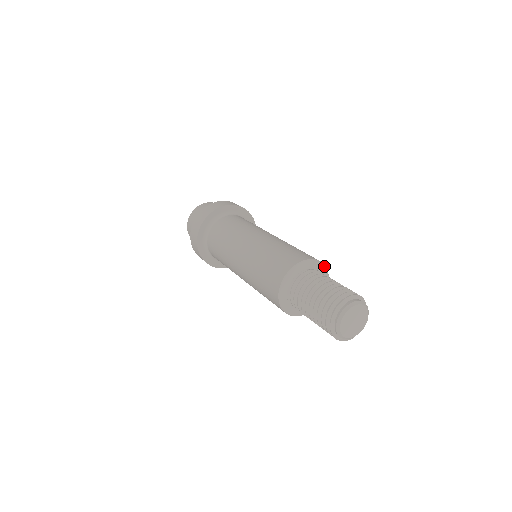
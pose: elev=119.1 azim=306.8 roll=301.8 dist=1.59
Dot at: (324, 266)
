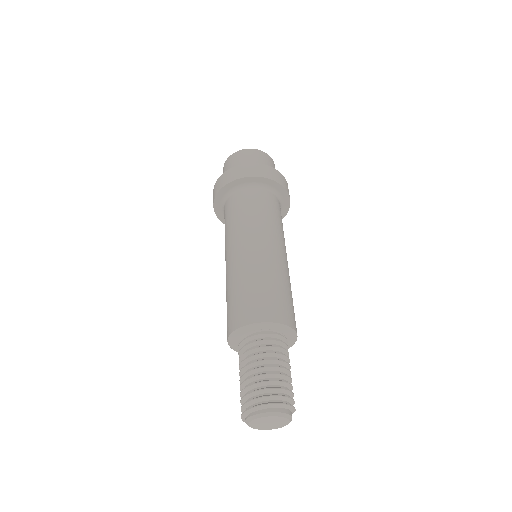
Dot at: (294, 333)
